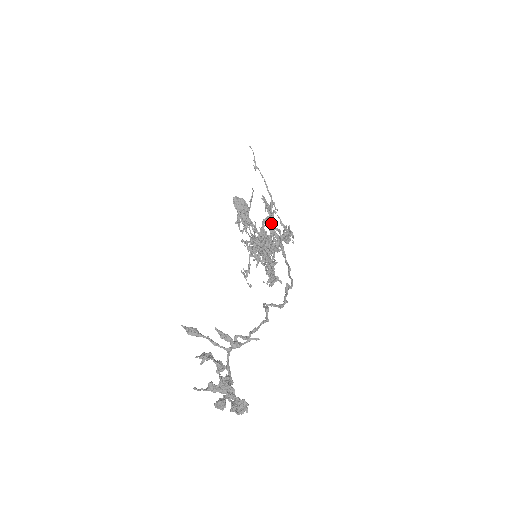
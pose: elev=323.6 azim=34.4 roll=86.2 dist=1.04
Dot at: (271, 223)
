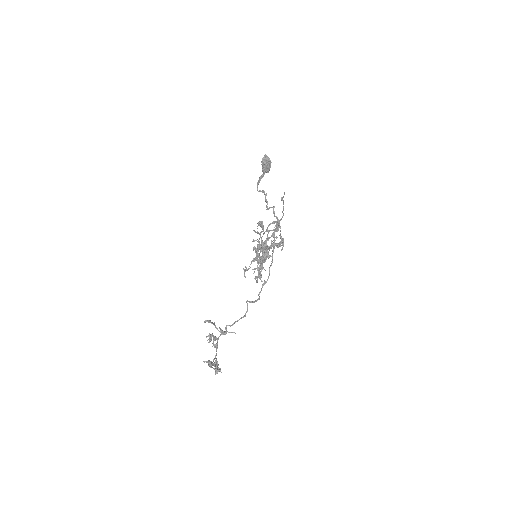
Dot at: (275, 229)
